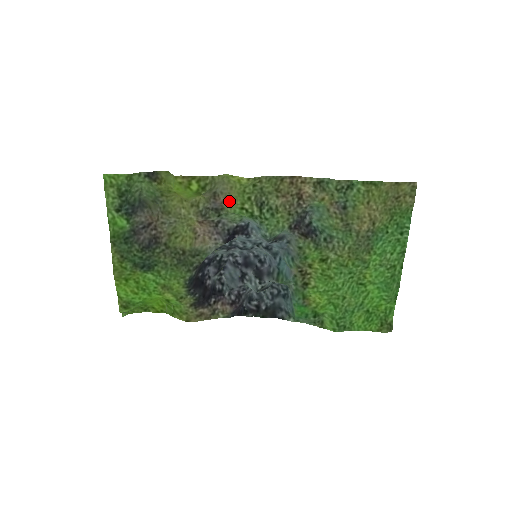
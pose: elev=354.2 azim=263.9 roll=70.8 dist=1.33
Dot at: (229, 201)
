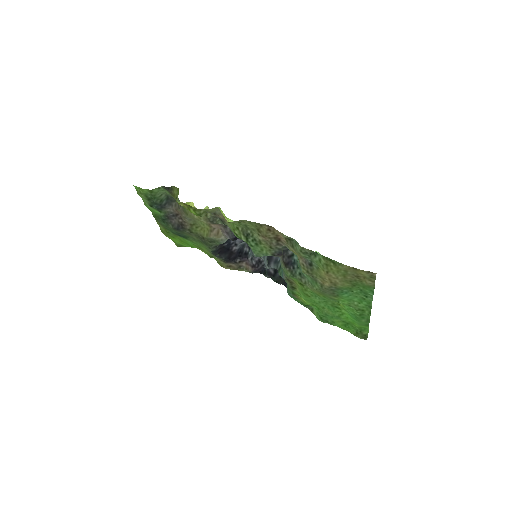
Dot at: occluded
